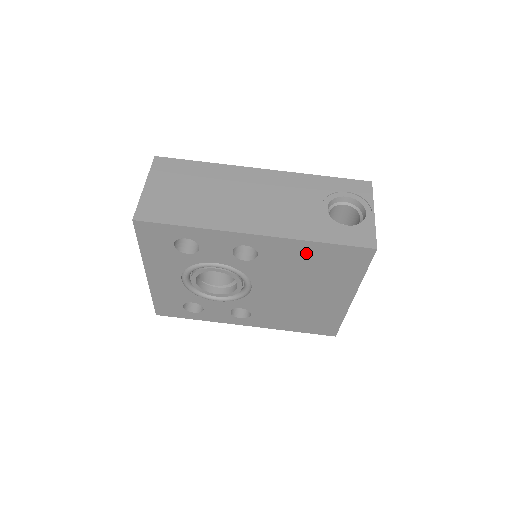
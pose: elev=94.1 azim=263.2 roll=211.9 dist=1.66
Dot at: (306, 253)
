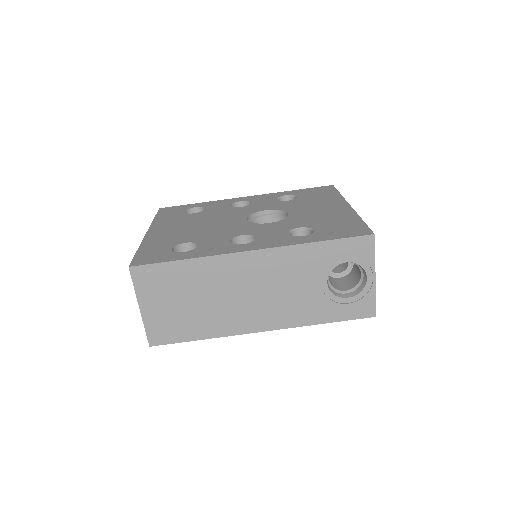
Dot at: occluded
